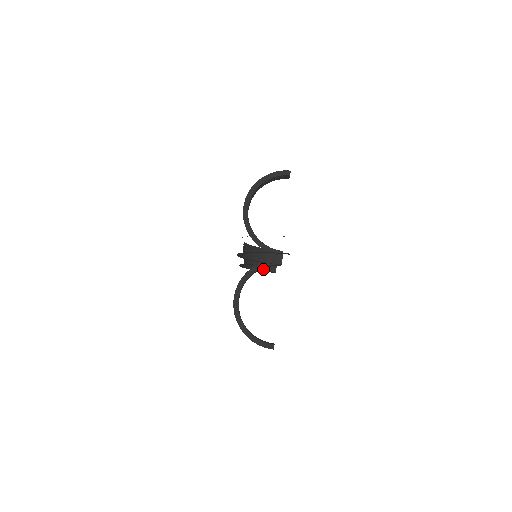
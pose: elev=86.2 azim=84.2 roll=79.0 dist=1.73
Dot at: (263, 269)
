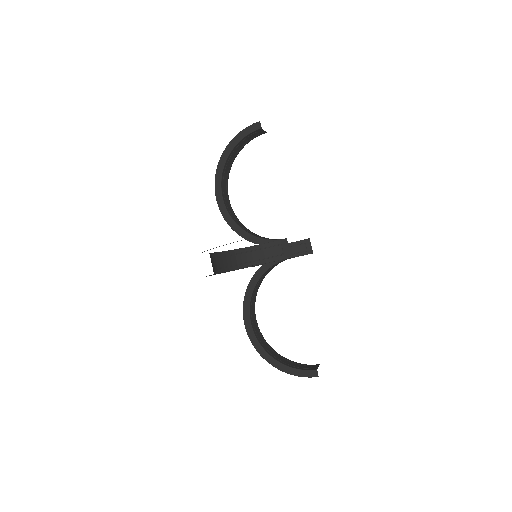
Dot at: (294, 255)
